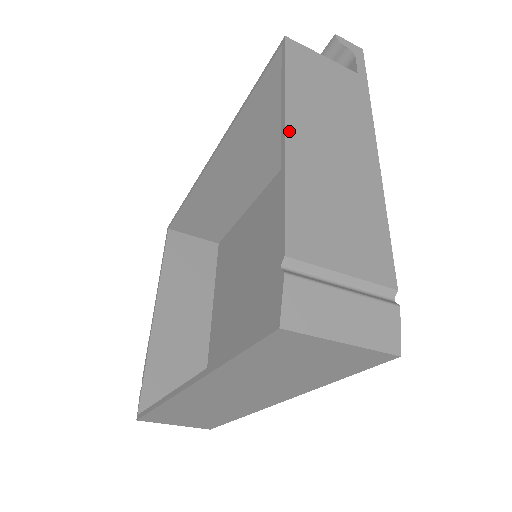
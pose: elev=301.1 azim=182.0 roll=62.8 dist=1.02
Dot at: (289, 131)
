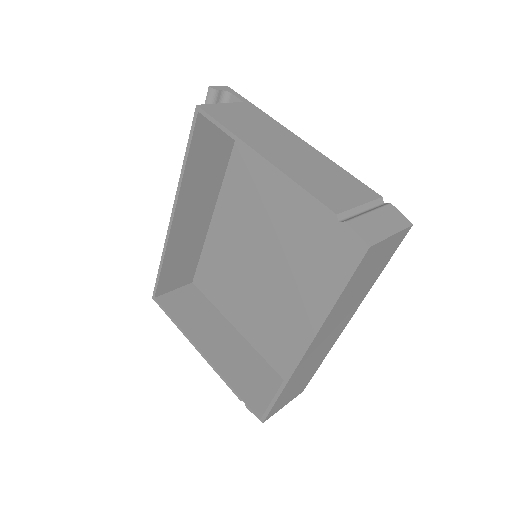
Dot at: (264, 155)
